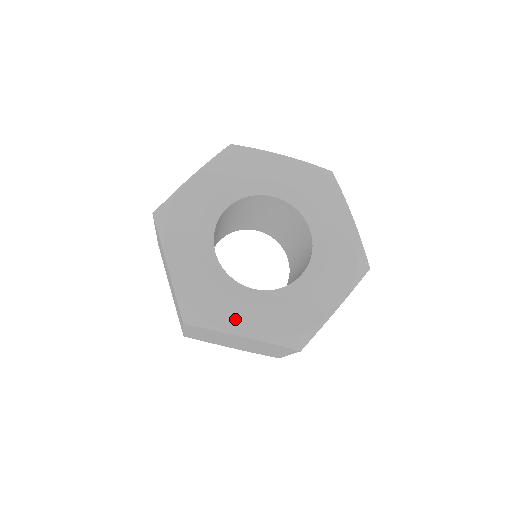
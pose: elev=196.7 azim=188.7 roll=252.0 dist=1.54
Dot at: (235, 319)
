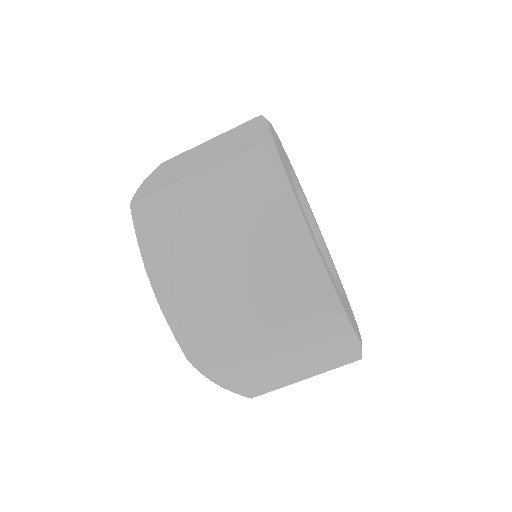
Dot at: (300, 205)
